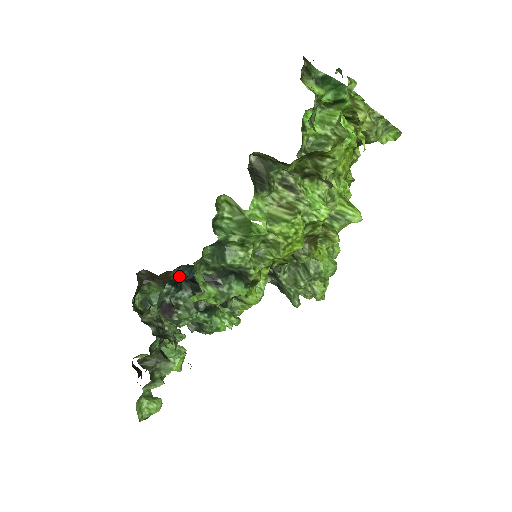
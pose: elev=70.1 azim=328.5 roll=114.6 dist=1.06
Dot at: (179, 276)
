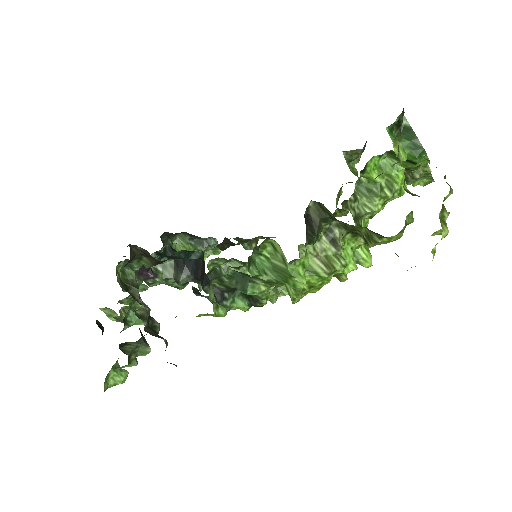
Dot at: (173, 256)
